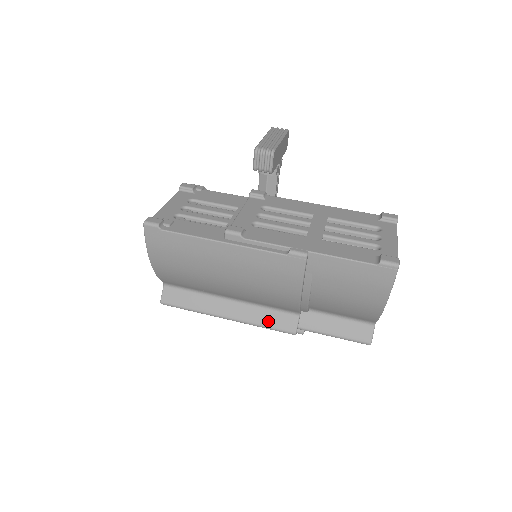
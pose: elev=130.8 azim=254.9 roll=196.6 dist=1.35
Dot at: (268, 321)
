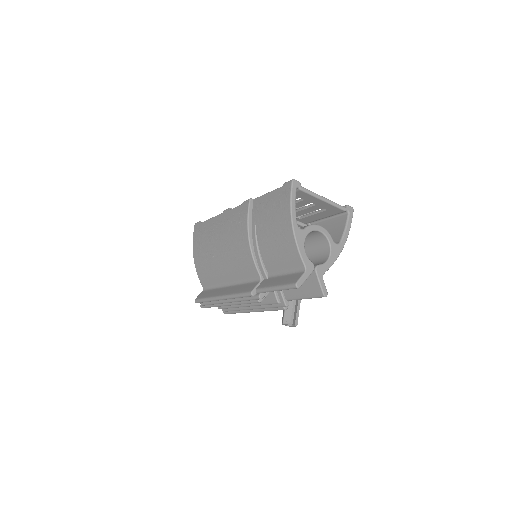
Dot at: (241, 290)
